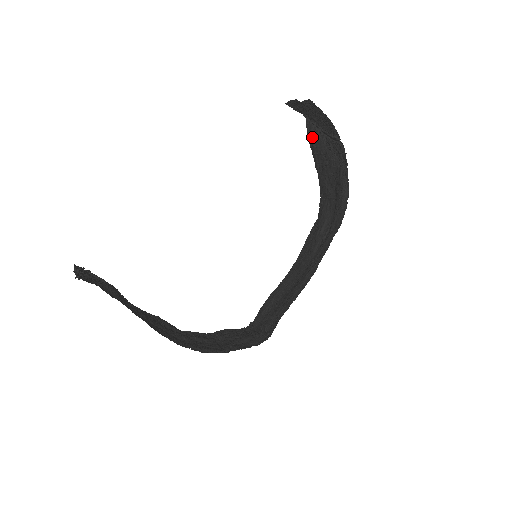
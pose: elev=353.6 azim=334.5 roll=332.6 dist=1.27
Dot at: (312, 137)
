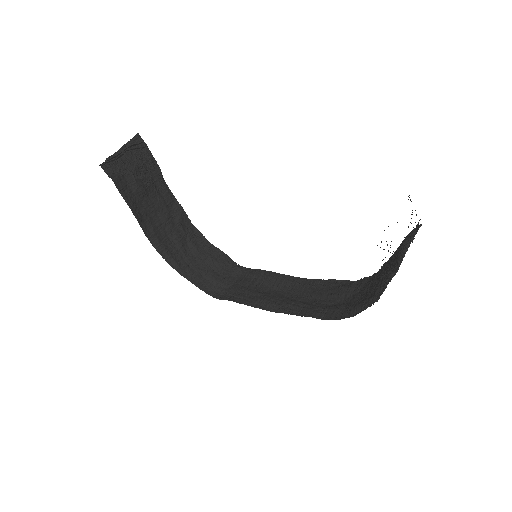
Dot at: (403, 243)
